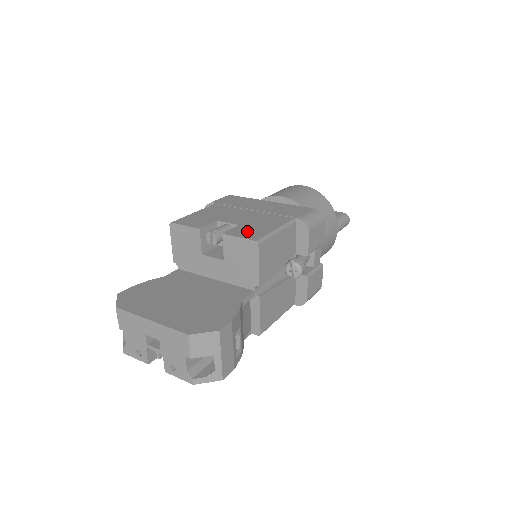
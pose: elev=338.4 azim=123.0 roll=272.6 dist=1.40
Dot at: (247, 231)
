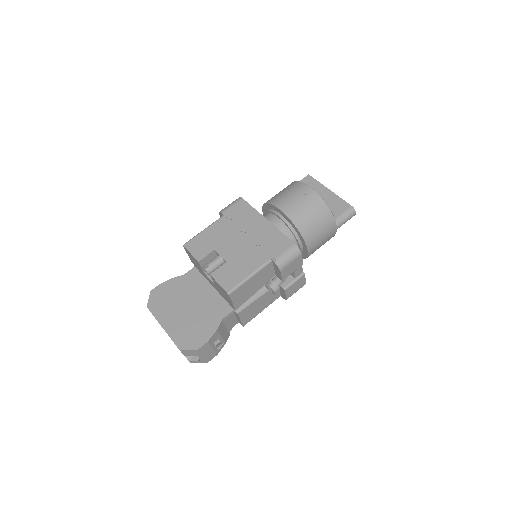
Dot at: (228, 275)
